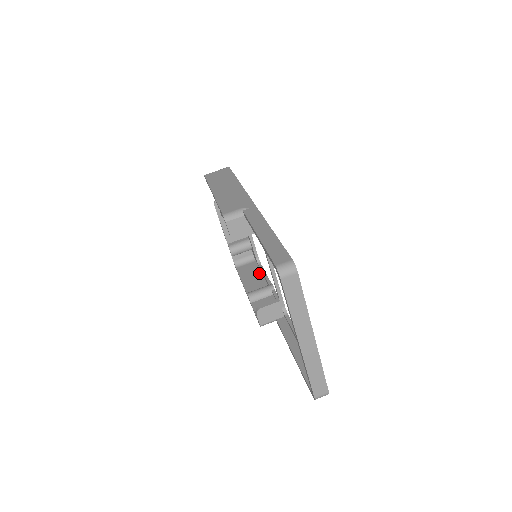
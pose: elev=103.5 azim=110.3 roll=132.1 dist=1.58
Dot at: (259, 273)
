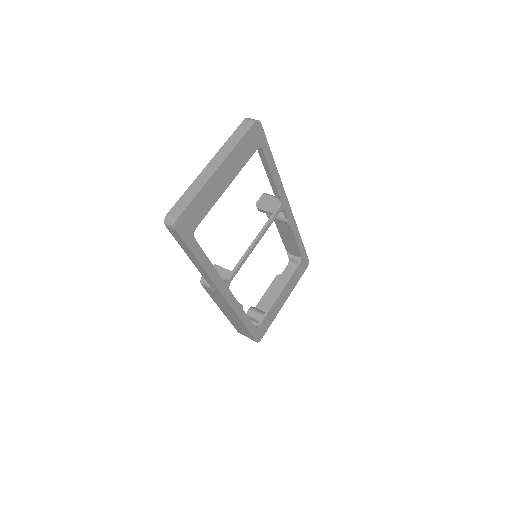
Dot at: occluded
